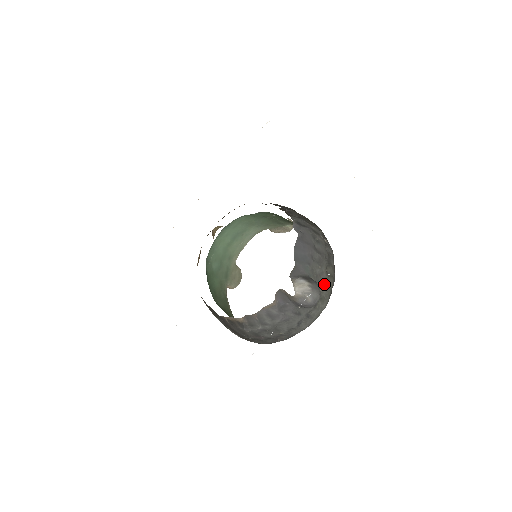
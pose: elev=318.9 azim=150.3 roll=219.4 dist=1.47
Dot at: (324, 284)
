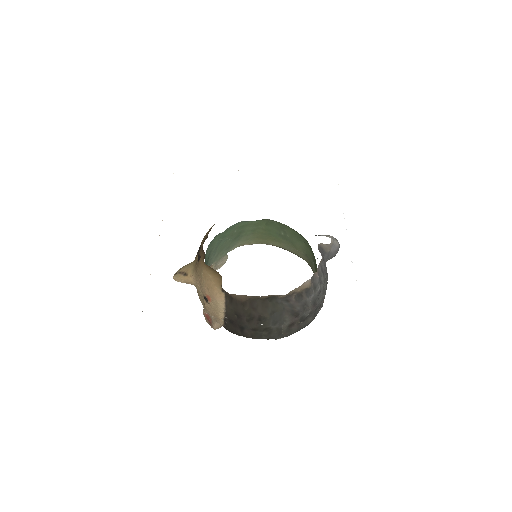
Dot at: occluded
